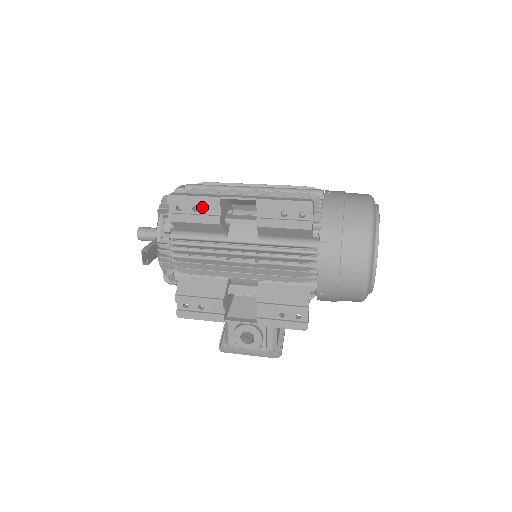
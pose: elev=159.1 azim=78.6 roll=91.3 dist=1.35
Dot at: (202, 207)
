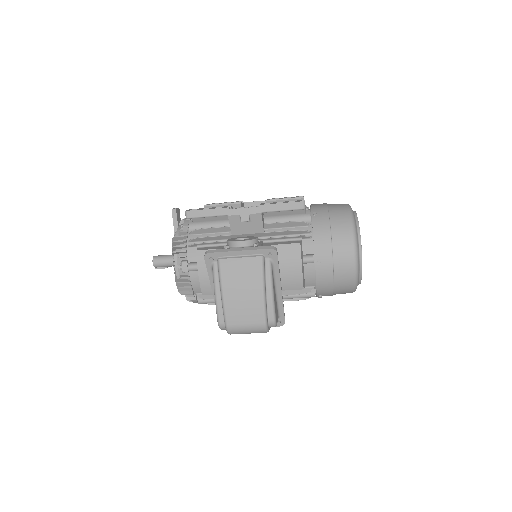
Dot at: occluded
